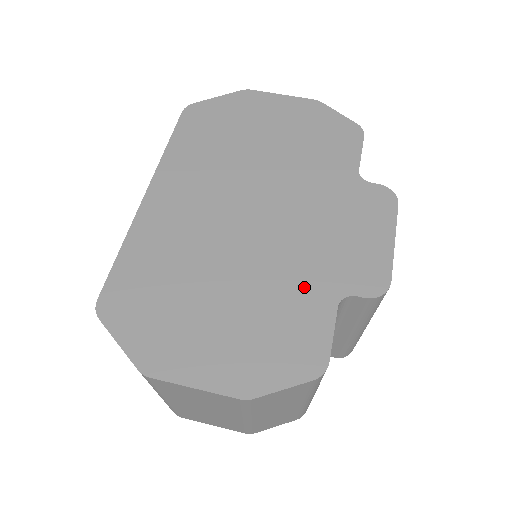
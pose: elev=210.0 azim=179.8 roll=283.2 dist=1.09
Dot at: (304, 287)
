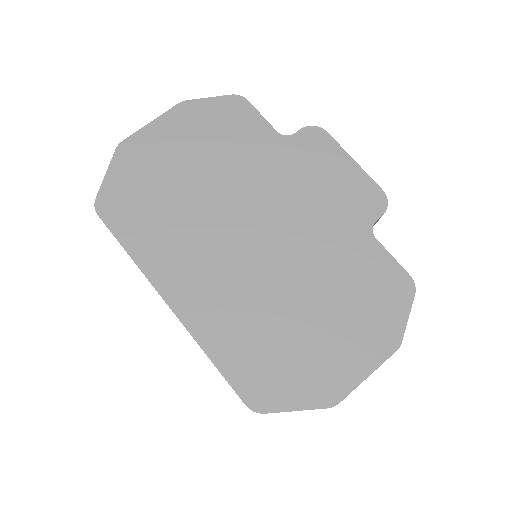
Dot at: (345, 248)
